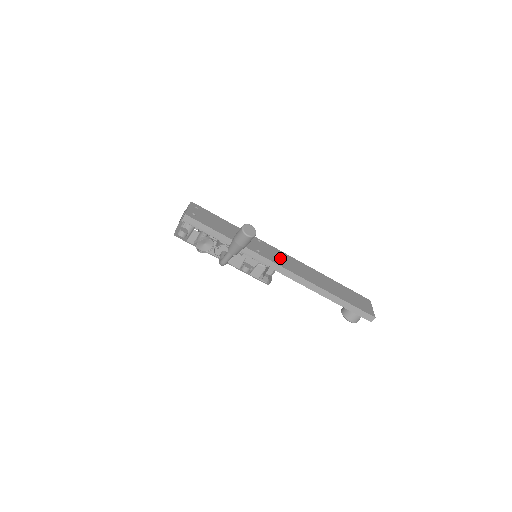
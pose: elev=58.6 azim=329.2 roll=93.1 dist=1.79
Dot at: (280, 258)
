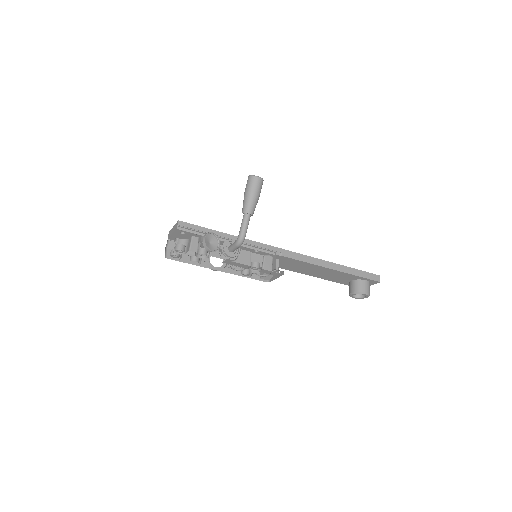
Dot at: occluded
